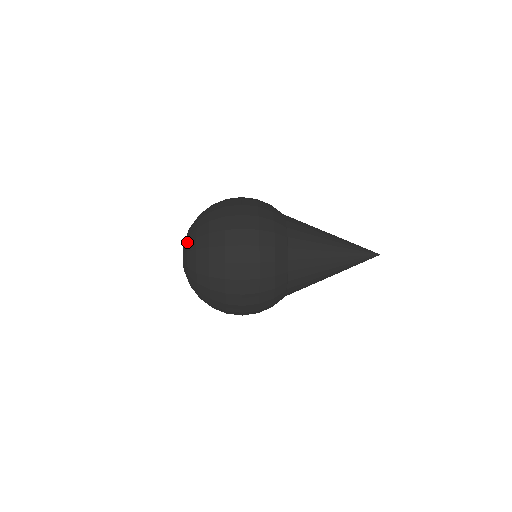
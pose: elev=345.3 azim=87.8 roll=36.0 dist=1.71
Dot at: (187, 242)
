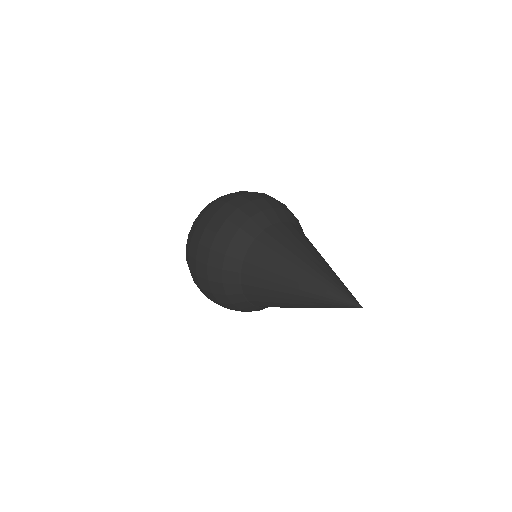
Dot at: occluded
